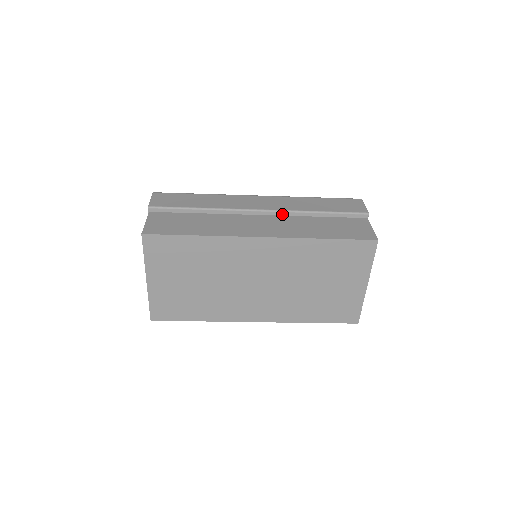
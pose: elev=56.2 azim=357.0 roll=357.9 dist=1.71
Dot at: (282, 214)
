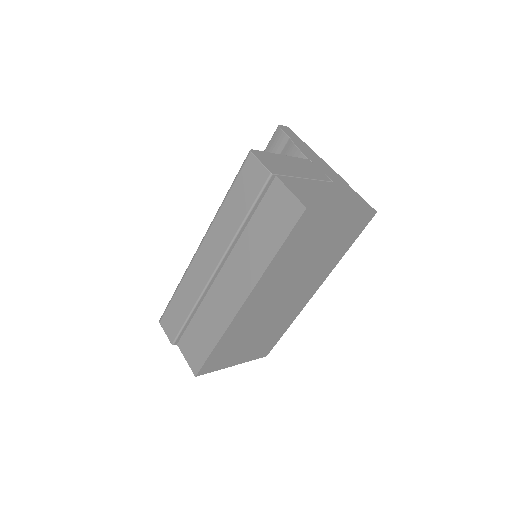
Dot at: (228, 254)
